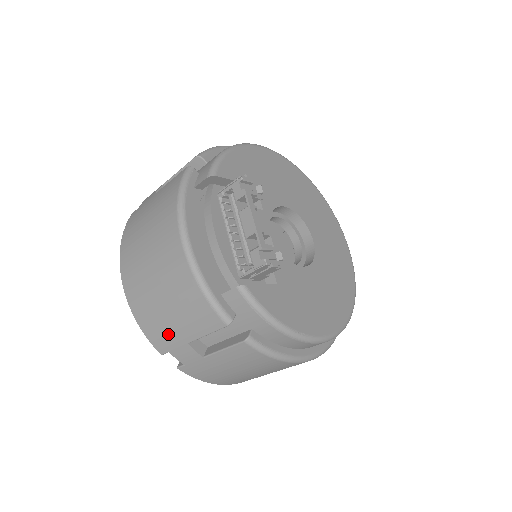
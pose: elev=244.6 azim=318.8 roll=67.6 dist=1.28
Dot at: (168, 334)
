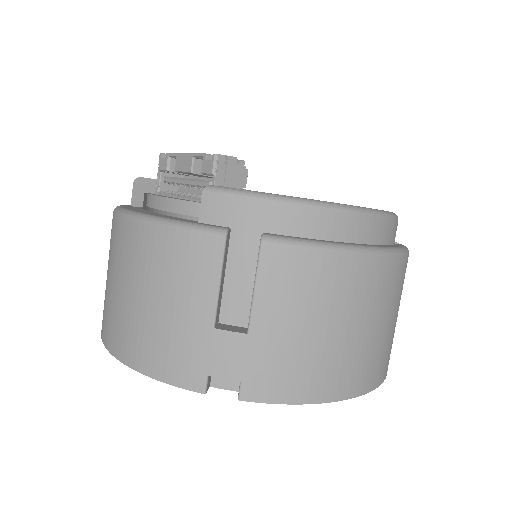
Dot at: (185, 342)
